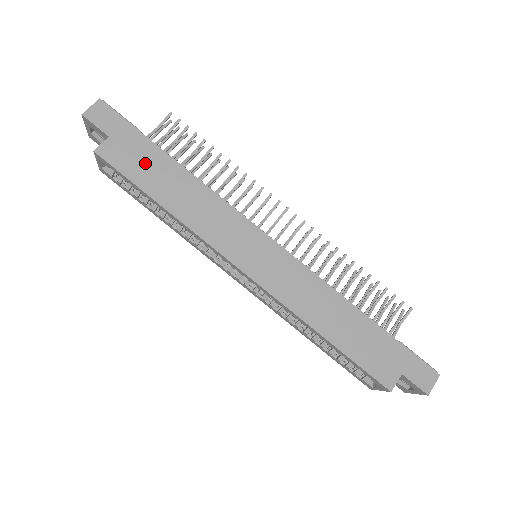
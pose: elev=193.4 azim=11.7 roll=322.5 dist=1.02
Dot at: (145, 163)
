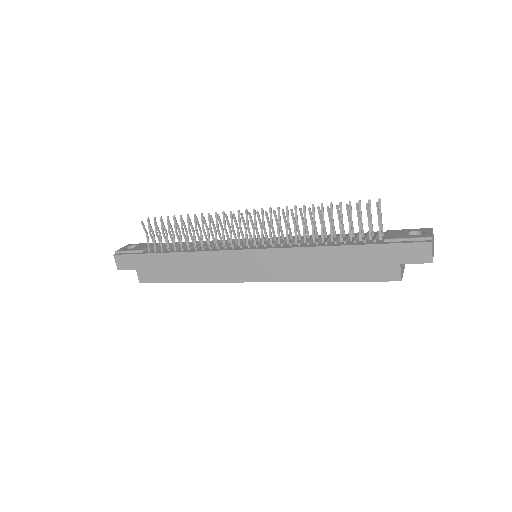
Dot at: (160, 268)
